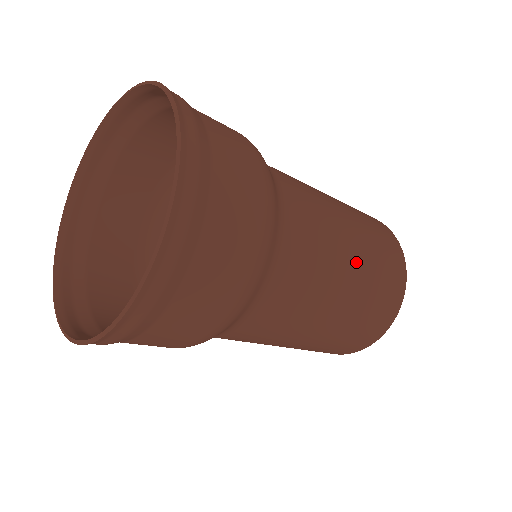
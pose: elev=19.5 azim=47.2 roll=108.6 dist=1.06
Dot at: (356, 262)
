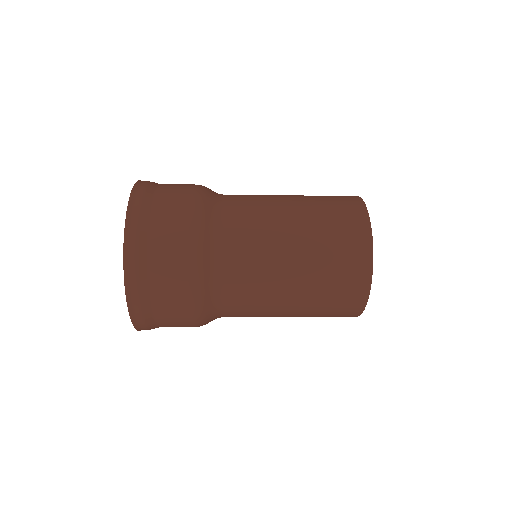
Dot at: (298, 298)
